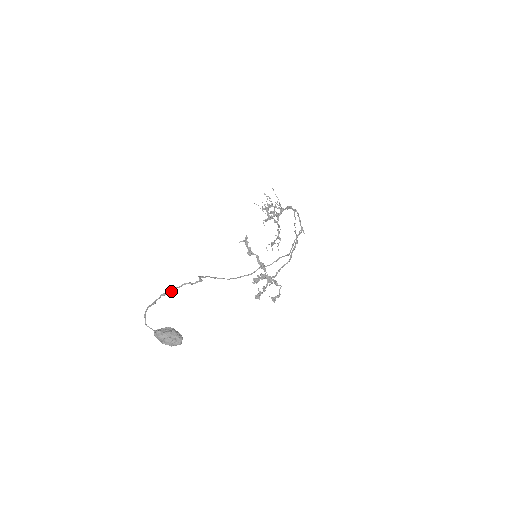
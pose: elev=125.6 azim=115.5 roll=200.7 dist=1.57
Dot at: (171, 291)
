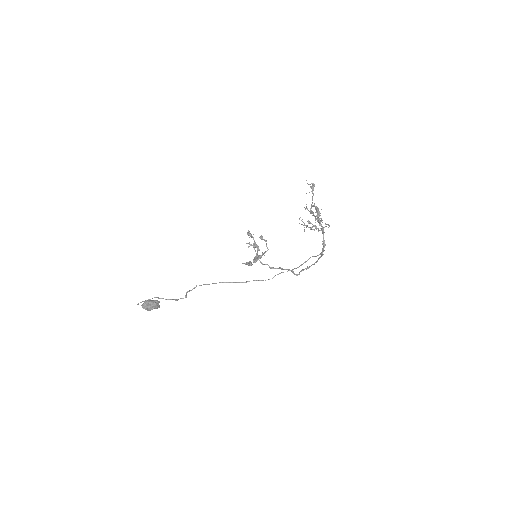
Dot at: occluded
